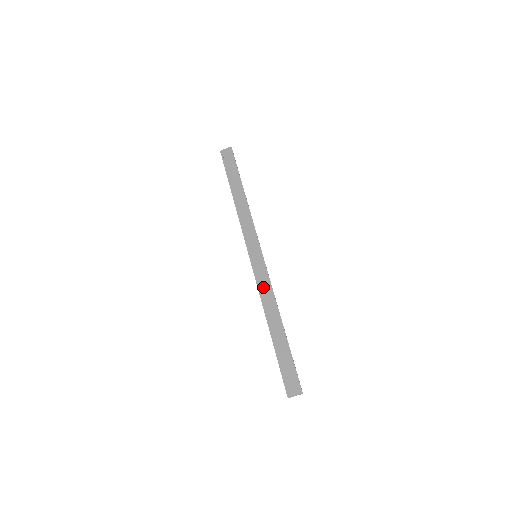
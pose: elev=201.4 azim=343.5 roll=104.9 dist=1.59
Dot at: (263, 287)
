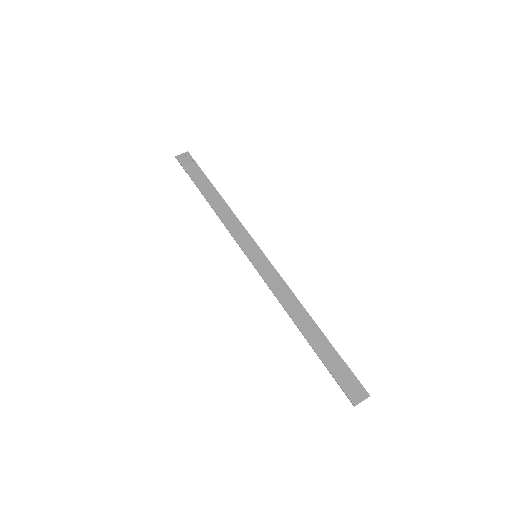
Dot at: (277, 287)
